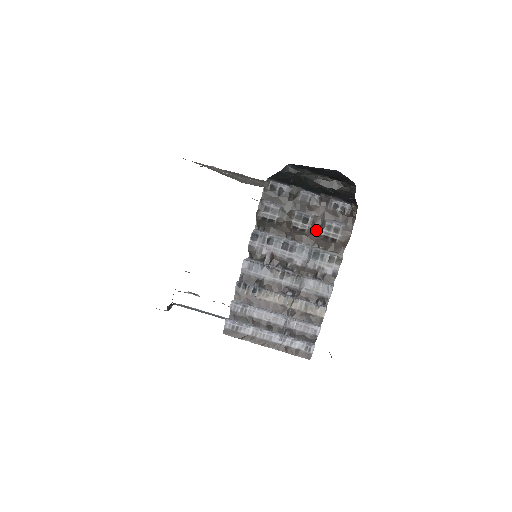
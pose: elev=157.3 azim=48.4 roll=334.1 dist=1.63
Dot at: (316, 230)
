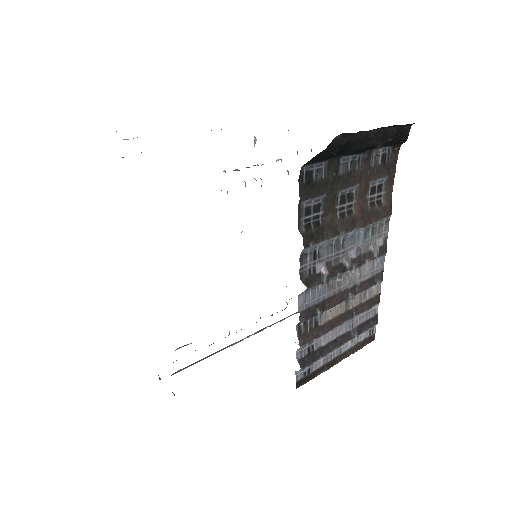
Dot at: (364, 203)
